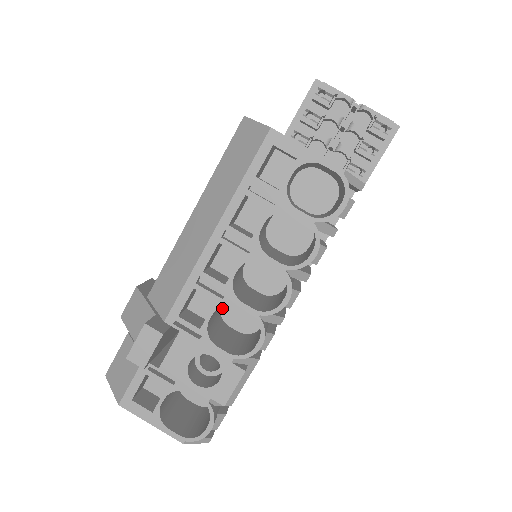
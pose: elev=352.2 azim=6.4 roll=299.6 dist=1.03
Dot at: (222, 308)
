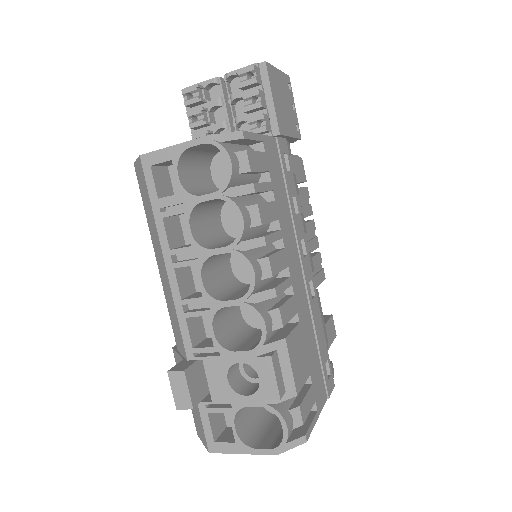
Dot at: (244, 318)
